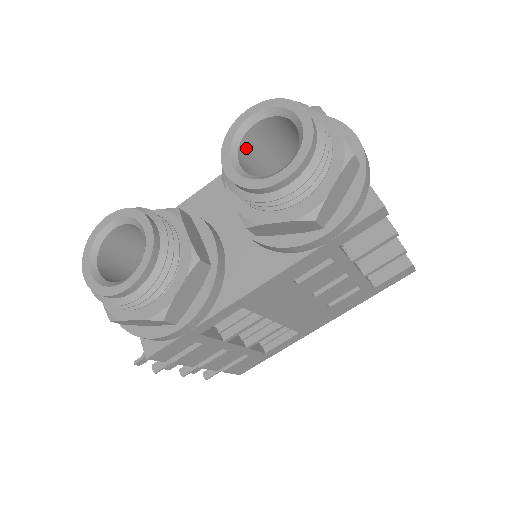
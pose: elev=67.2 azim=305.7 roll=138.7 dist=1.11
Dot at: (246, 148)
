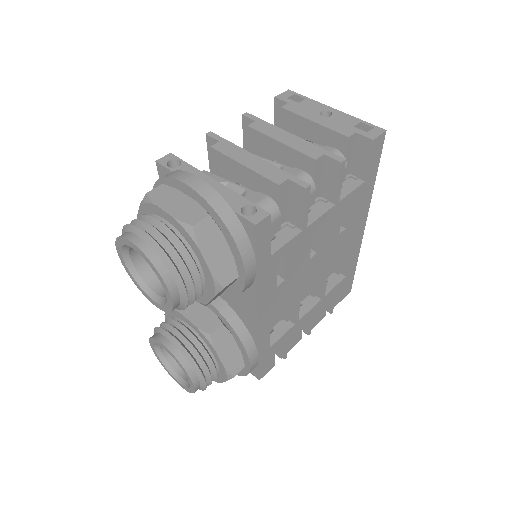
Dot at: (147, 267)
